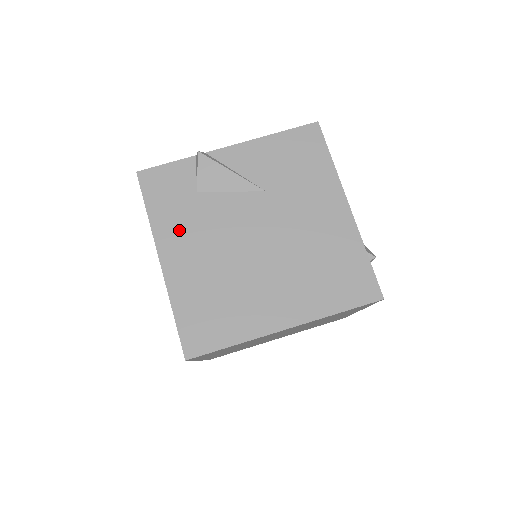
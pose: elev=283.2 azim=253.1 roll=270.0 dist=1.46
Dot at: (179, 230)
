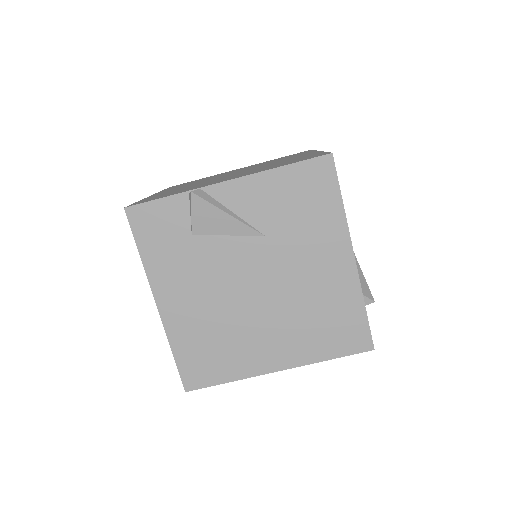
Dot at: (174, 274)
